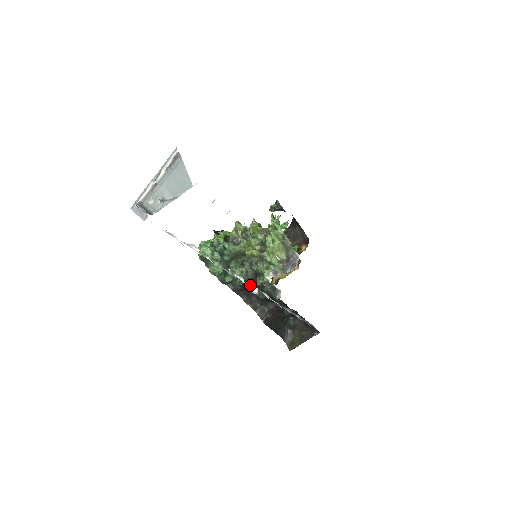
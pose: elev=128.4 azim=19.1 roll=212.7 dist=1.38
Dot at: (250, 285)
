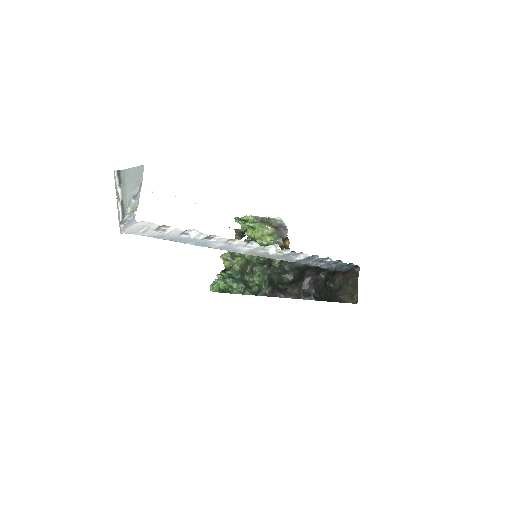
Dot at: (266, 248)
